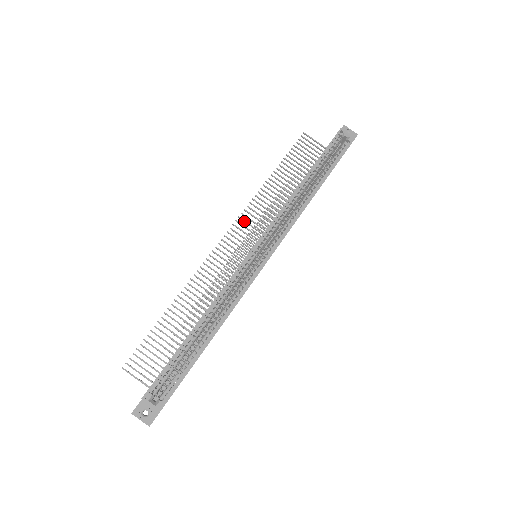
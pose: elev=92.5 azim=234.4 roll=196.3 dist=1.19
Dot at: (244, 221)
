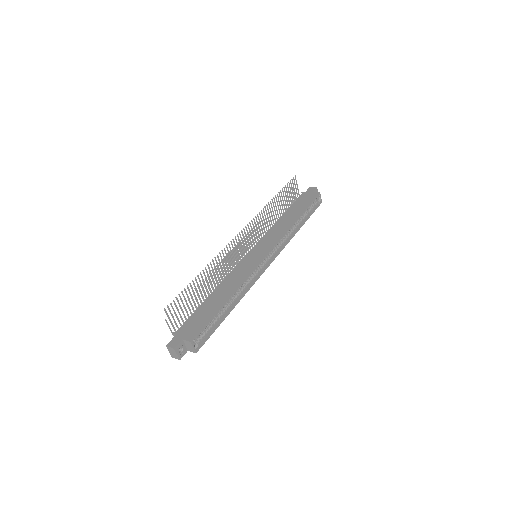
Dot at: (253, 225)
